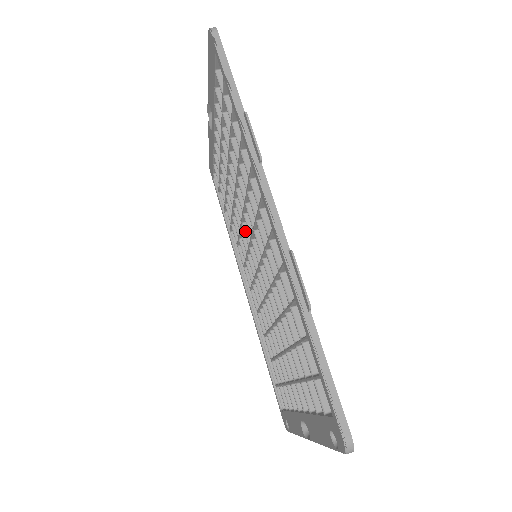
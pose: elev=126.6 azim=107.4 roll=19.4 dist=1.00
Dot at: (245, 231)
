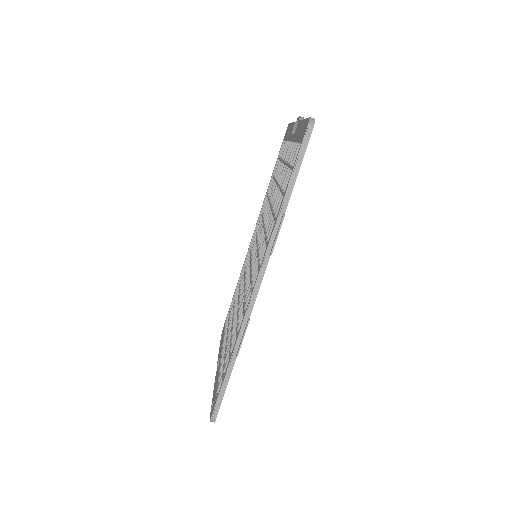
Dot at: (261, 233)
